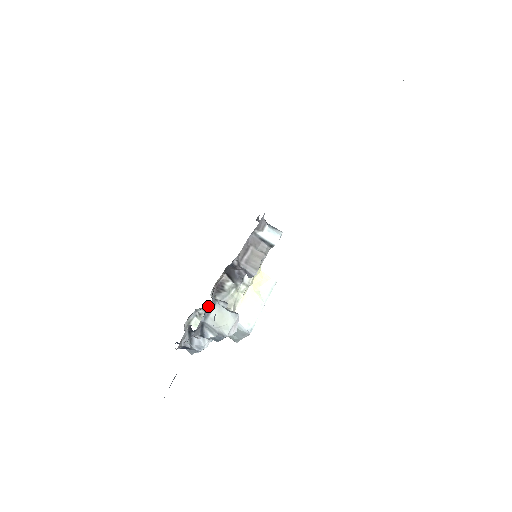
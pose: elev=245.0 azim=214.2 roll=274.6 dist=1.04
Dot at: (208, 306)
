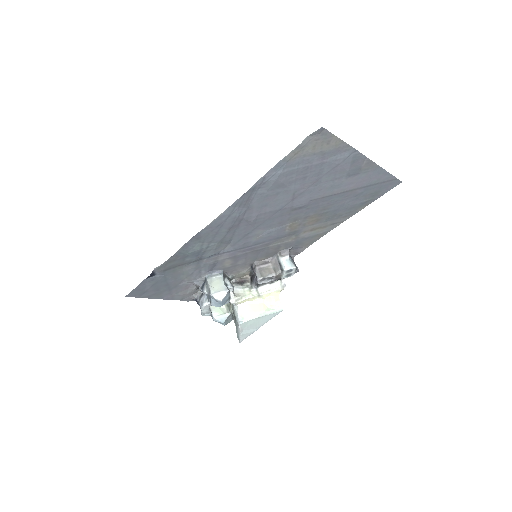
Dot at: (215, 272)
